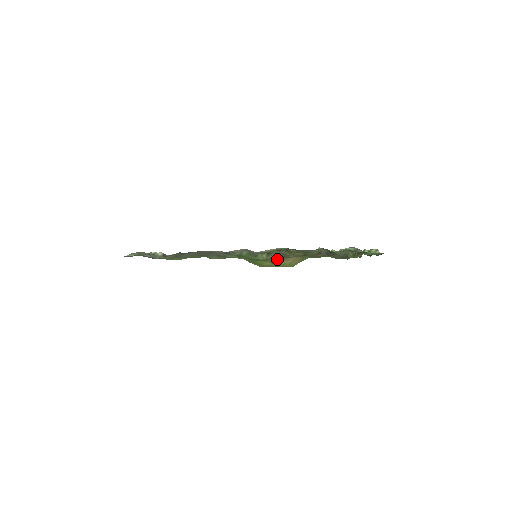
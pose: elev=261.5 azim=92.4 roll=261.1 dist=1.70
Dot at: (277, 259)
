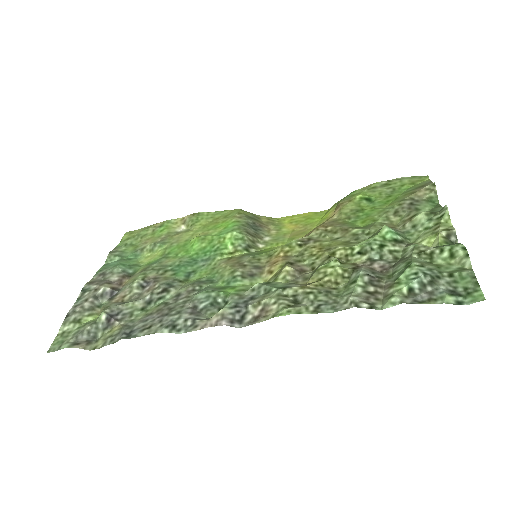
Dot at: occluded
